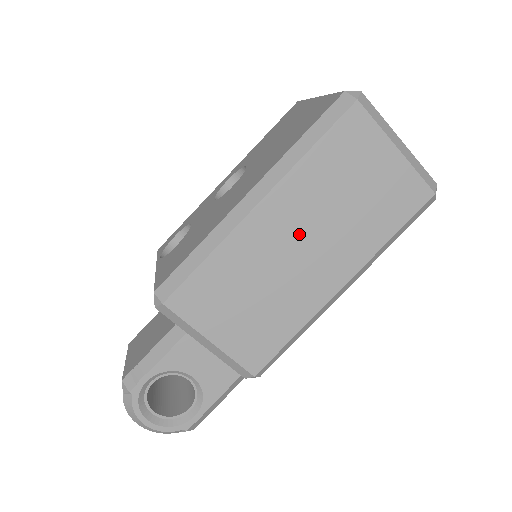
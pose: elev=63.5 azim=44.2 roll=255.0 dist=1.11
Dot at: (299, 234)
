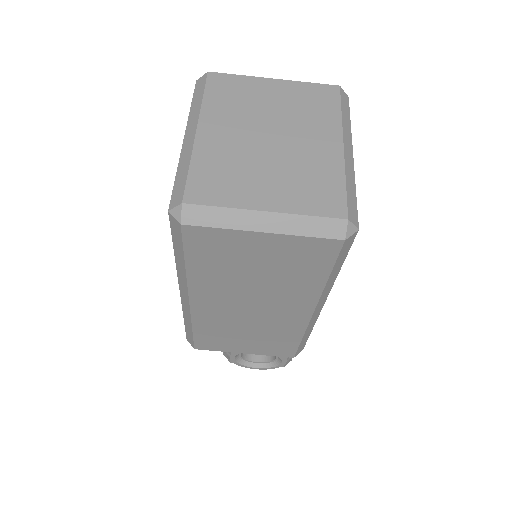
Dot at: (240, 304)
